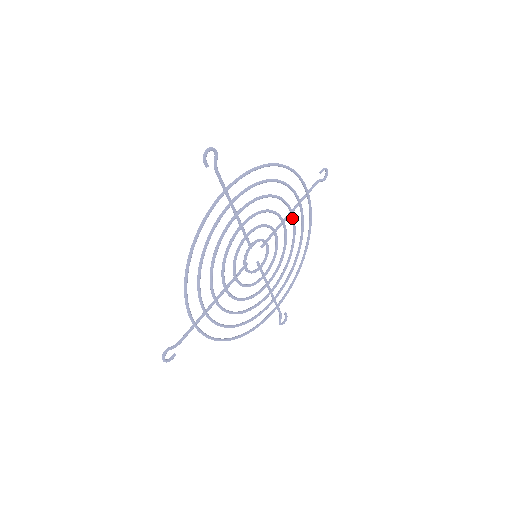
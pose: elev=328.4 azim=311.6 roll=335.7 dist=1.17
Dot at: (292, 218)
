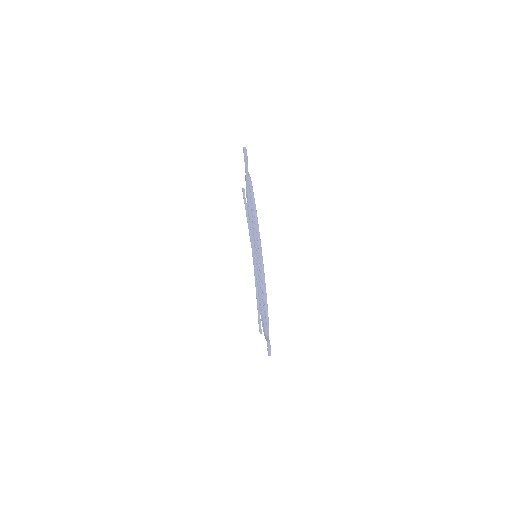
Dot at: occluded
